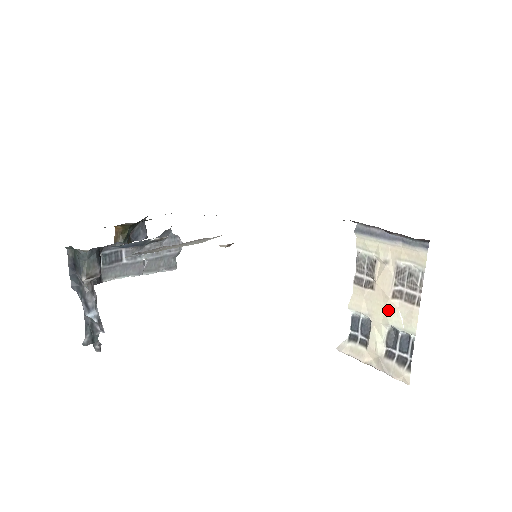
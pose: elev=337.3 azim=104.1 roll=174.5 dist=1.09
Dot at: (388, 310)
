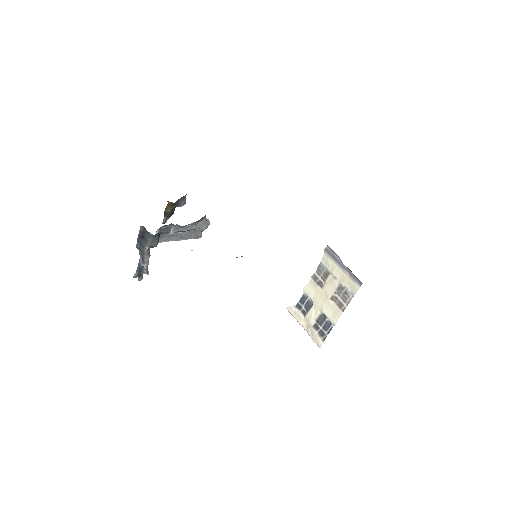
Dot at: (325, 304)
